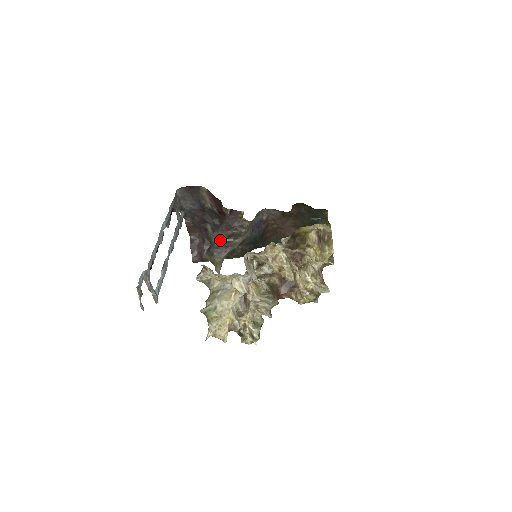
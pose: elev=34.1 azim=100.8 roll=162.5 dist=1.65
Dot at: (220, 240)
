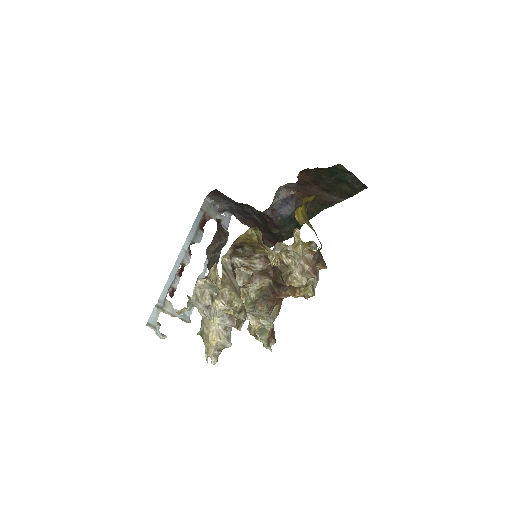
Dot at: (210, 256)
